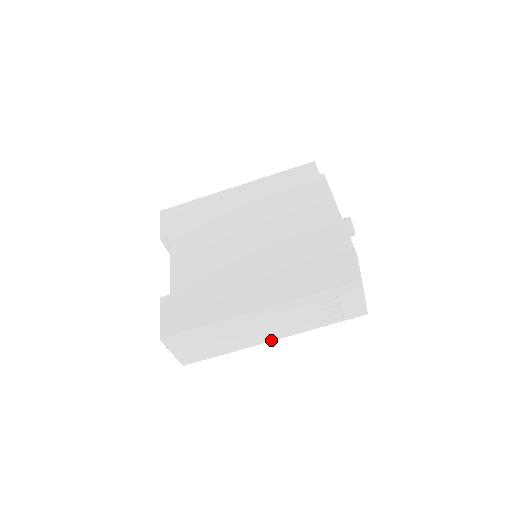
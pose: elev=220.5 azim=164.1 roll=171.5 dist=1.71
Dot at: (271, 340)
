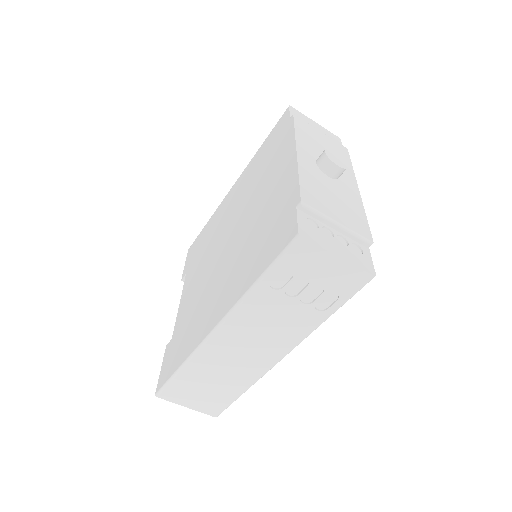
Dot at: (278, 359)
